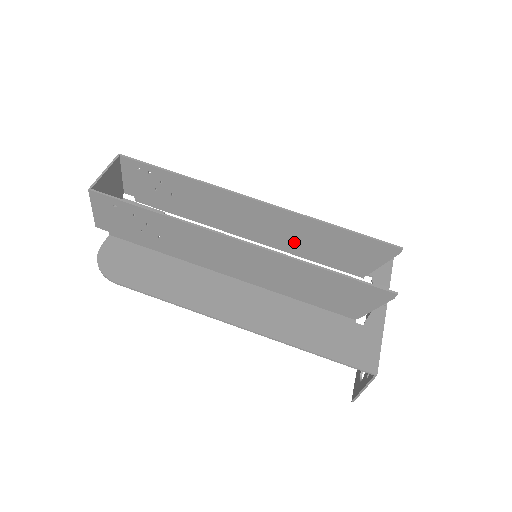
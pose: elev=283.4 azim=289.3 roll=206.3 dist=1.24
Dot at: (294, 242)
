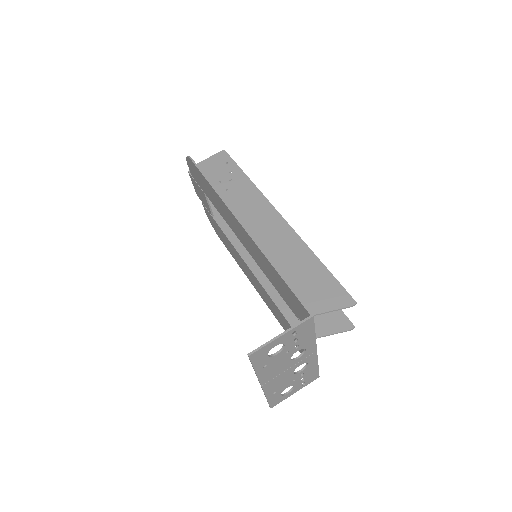
Dot at: occluded
